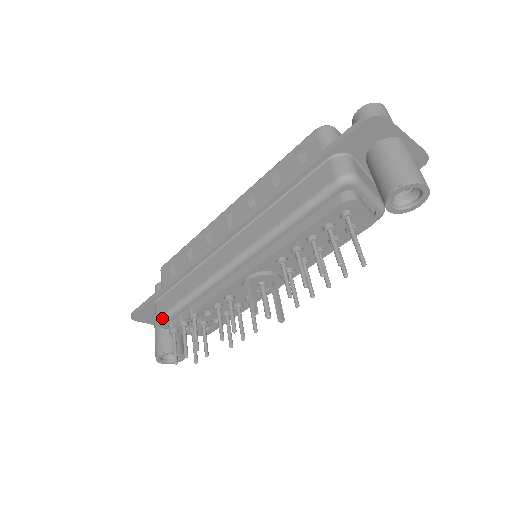
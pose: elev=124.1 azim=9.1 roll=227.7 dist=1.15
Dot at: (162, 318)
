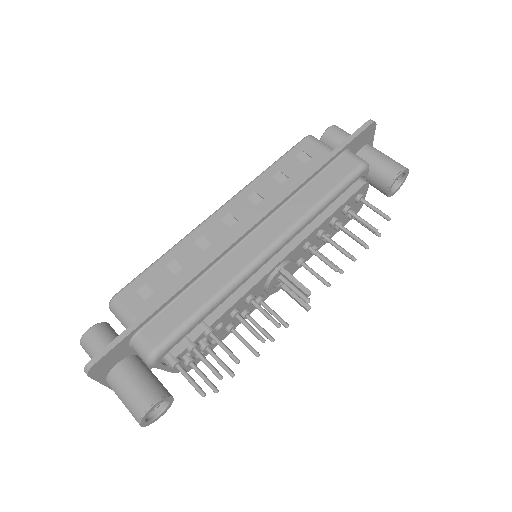
Dot at: (164, 345)
